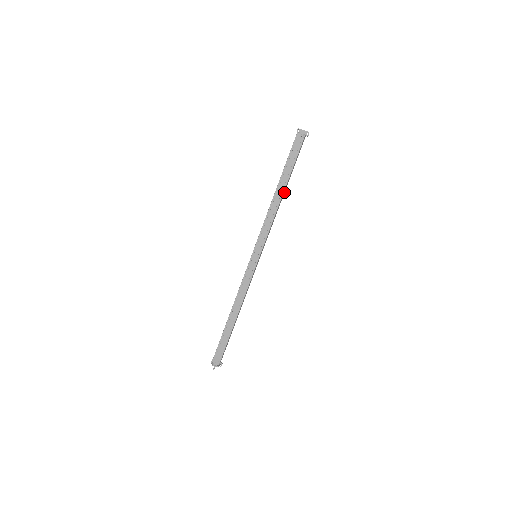
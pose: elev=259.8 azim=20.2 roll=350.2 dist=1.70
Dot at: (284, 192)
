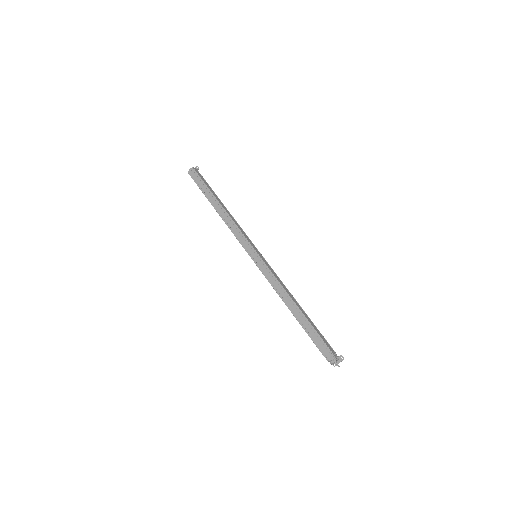
Dot at: (223, 205)
